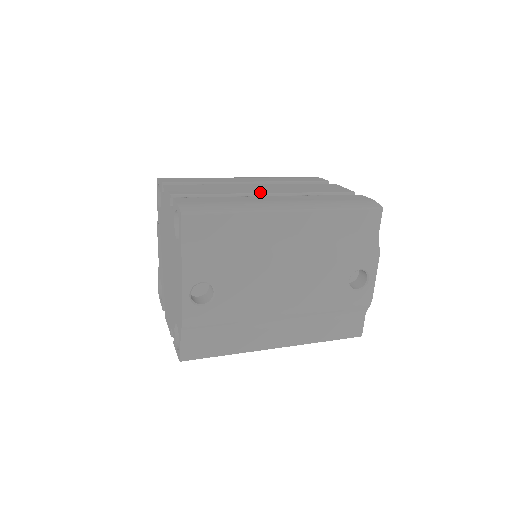
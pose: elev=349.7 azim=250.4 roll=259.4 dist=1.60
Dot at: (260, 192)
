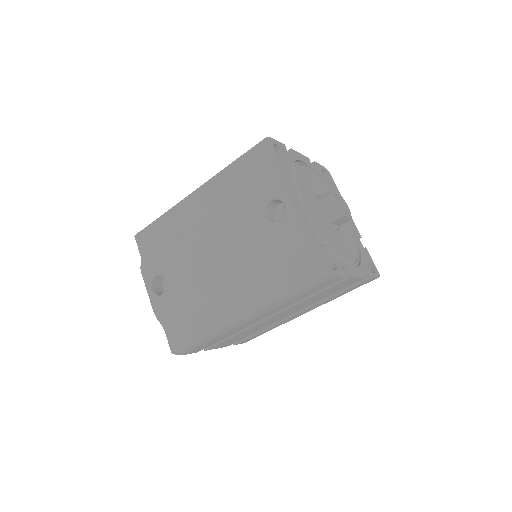
Dot at: occluded
